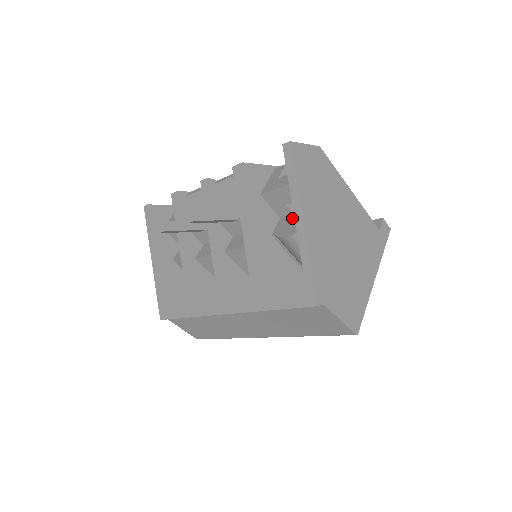
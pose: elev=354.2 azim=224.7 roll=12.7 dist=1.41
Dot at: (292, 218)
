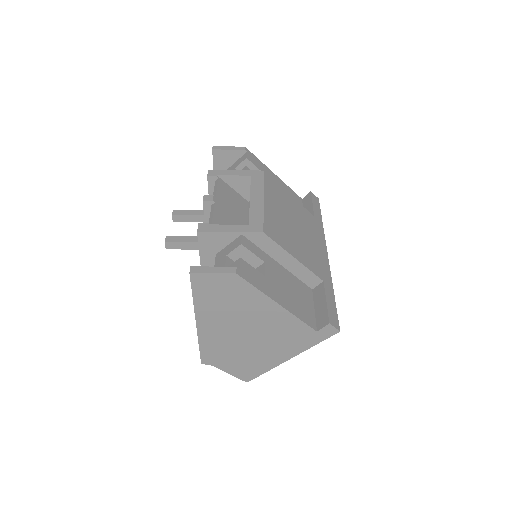
Dot at: occluded
